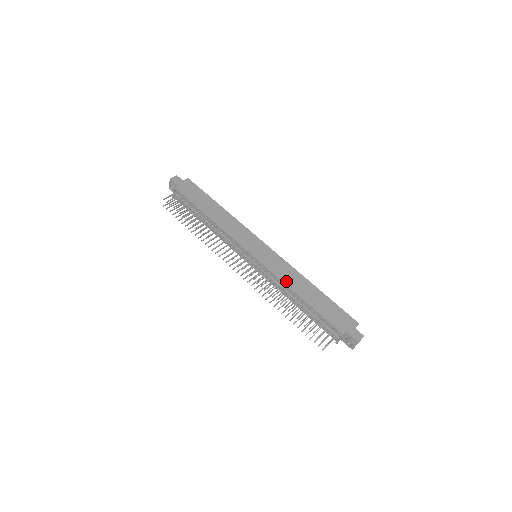
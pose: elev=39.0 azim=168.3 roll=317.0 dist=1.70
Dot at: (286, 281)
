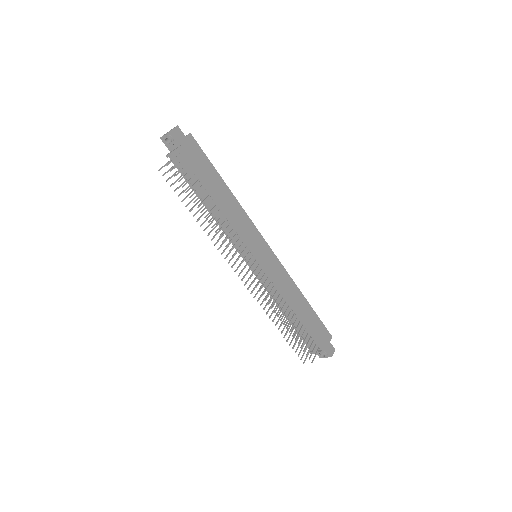
Dot at: (285, 293)
